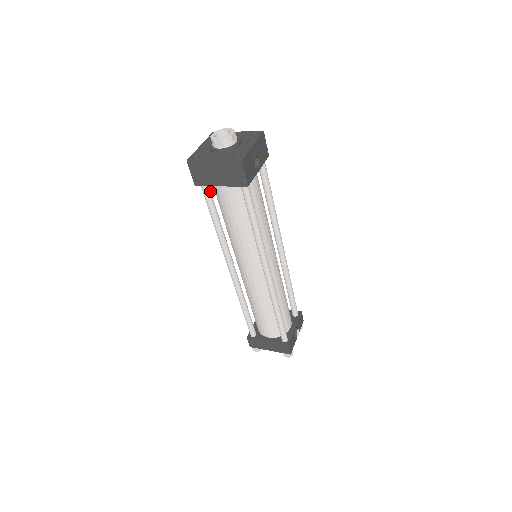
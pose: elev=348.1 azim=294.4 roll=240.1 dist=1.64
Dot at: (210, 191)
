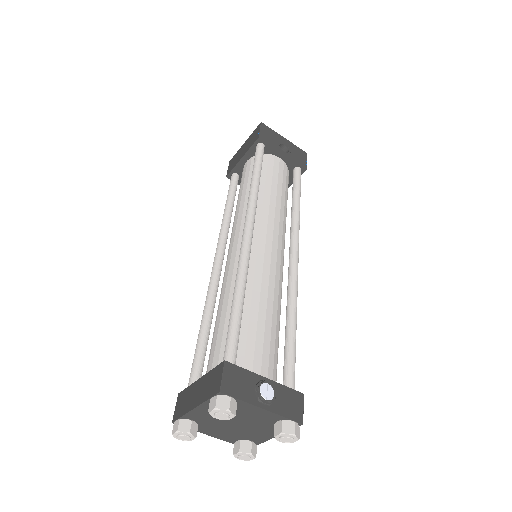
Dot at: (236, 181)
